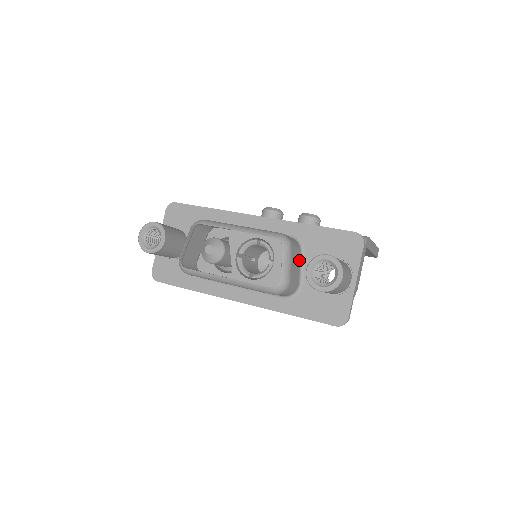
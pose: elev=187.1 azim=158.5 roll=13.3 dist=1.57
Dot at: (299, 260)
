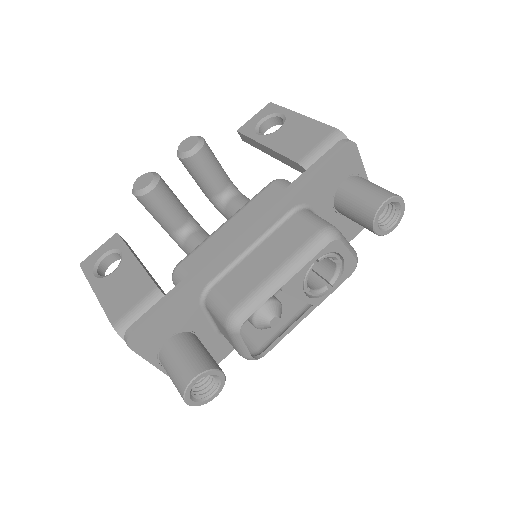
Dot at: occluded
